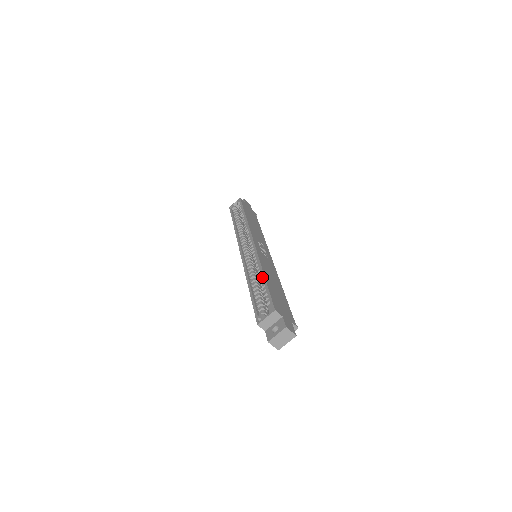
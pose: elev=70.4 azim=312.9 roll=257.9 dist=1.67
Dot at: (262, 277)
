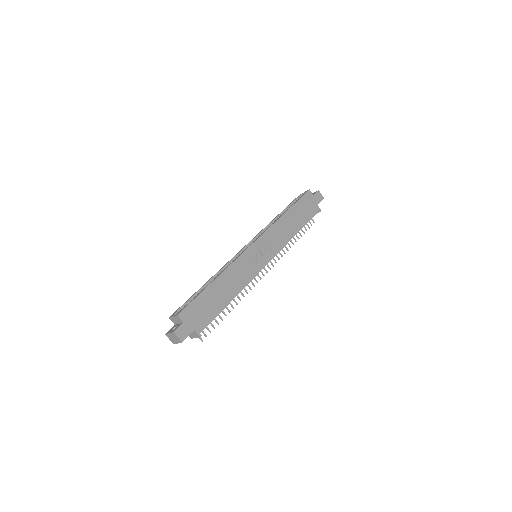
Dot at: occluded
